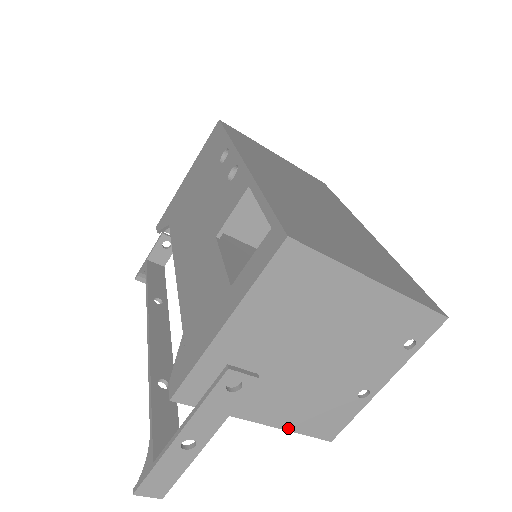
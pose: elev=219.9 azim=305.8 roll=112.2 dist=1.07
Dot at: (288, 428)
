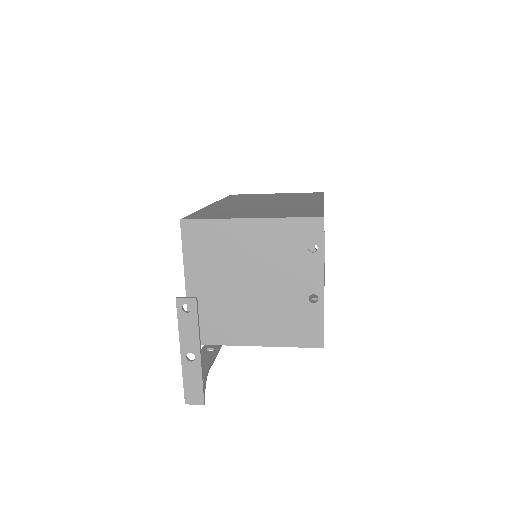
Dot at: (280, 345)
